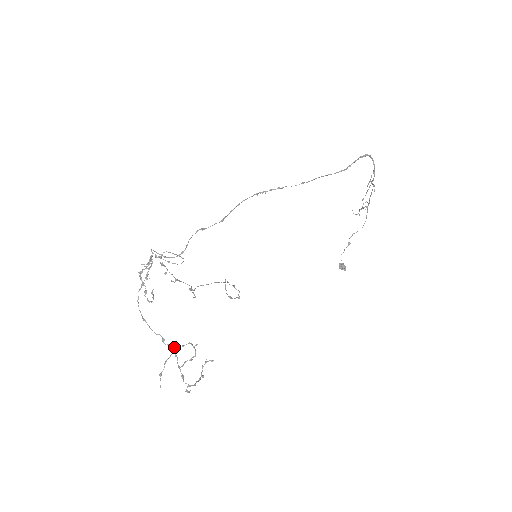
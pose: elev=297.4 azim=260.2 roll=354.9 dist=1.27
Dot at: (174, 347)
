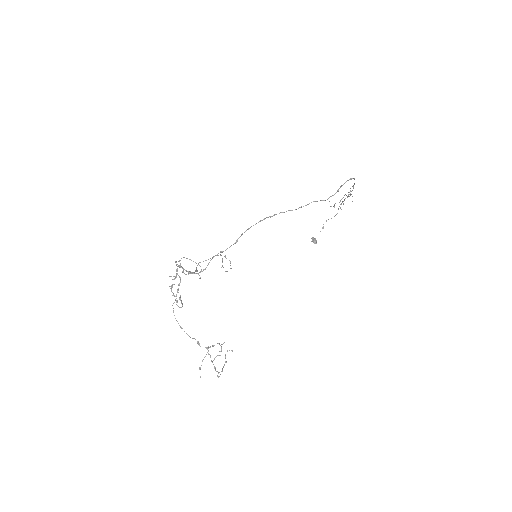
Dot at: occluded
